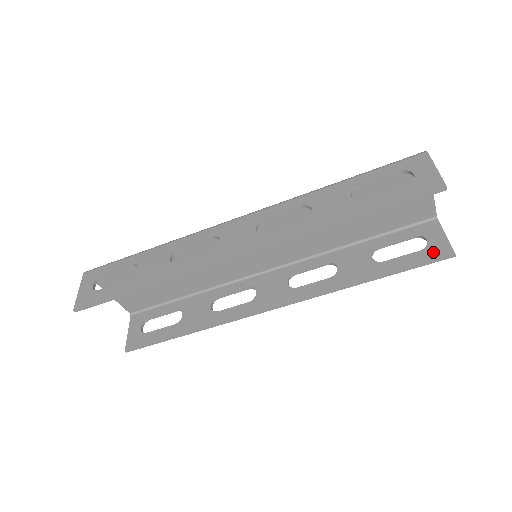
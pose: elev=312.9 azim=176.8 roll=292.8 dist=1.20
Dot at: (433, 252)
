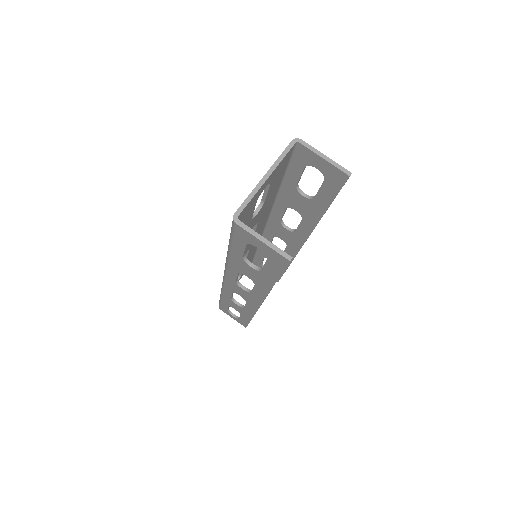
Dot at: (333, 180)
